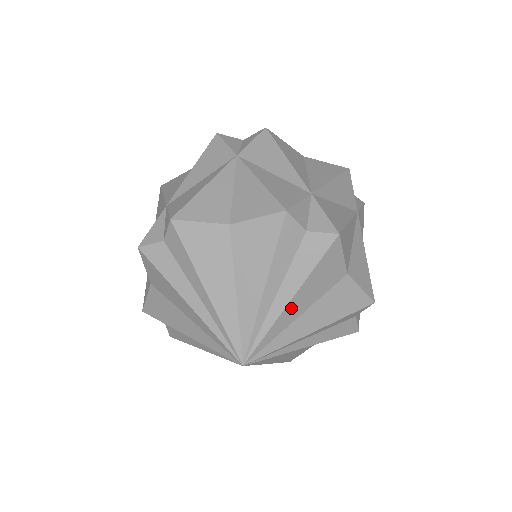
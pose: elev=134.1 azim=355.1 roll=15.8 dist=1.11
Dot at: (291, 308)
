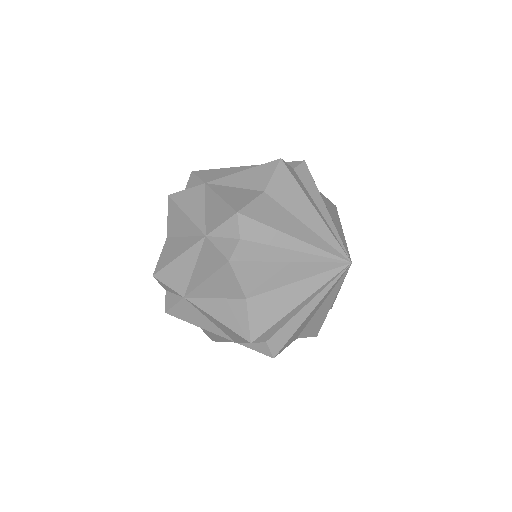
Dot at: (329, 215)
